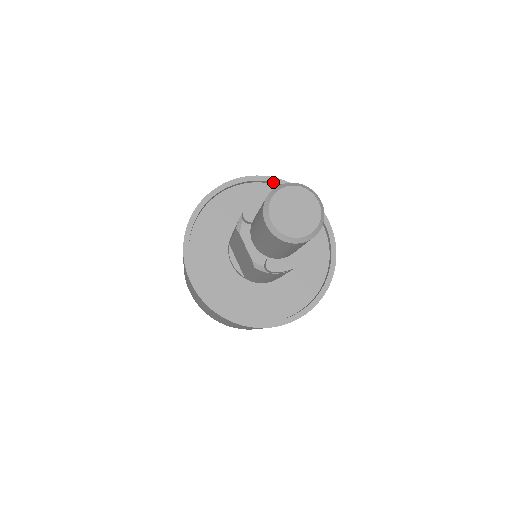
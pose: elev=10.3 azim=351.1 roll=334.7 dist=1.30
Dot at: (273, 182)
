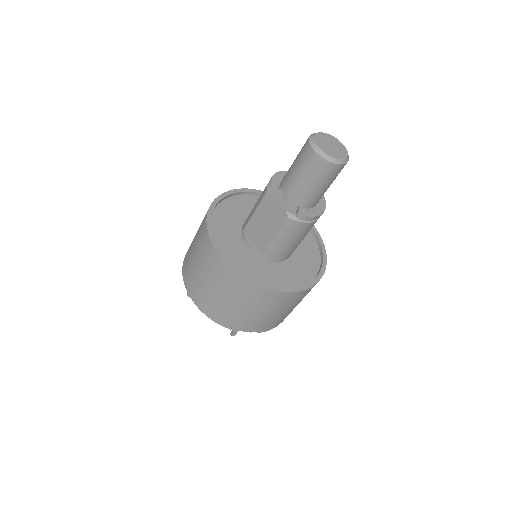
Dot at: occluded
